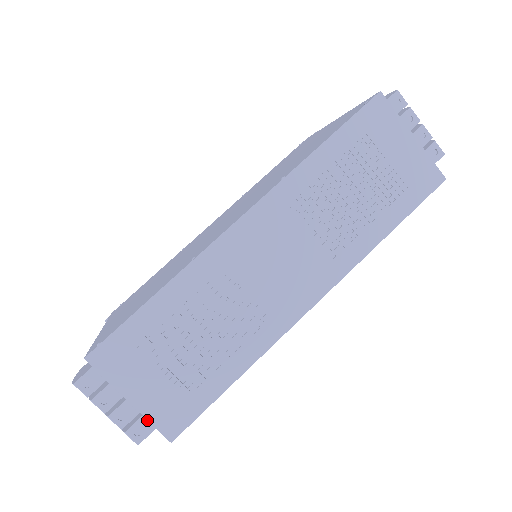
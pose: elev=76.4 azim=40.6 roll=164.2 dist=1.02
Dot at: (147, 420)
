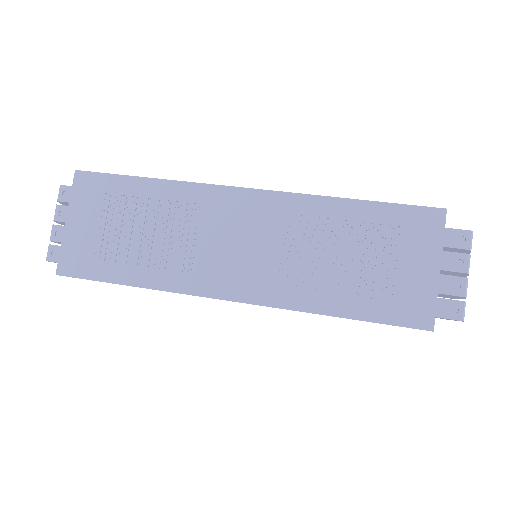
Dot at: occluded
